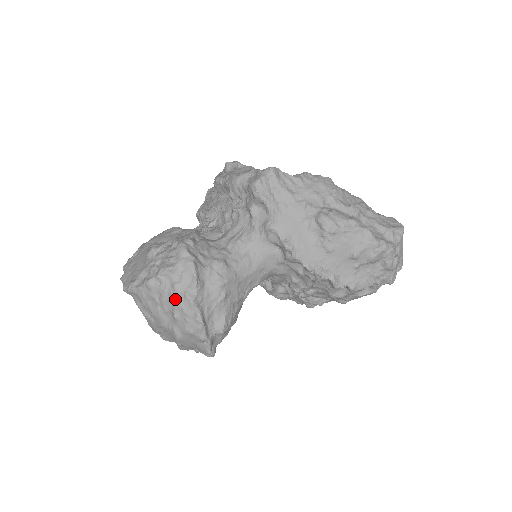
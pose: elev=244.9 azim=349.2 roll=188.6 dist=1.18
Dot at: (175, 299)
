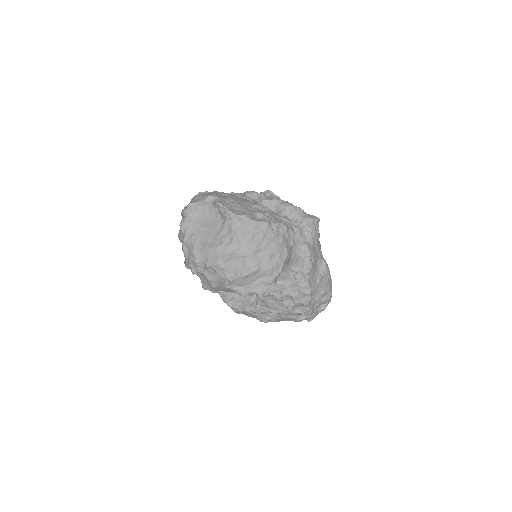
Dot at: (279, 246)
